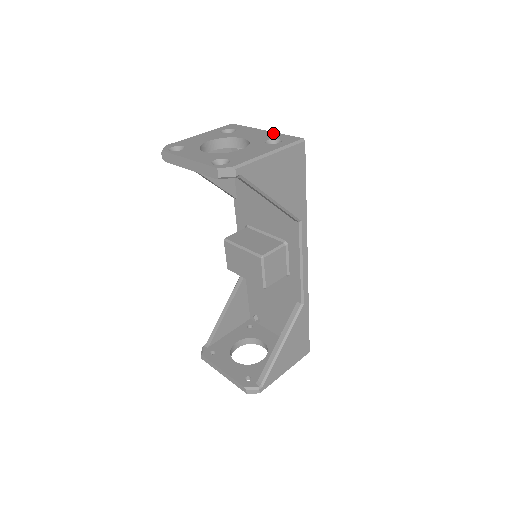
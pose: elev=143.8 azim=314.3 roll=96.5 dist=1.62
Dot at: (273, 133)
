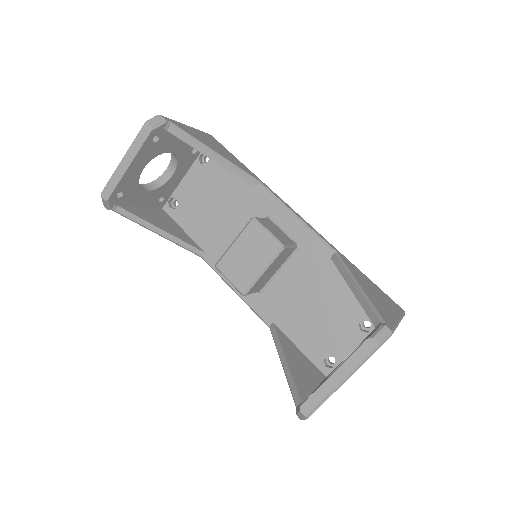
Dot at: occluded
